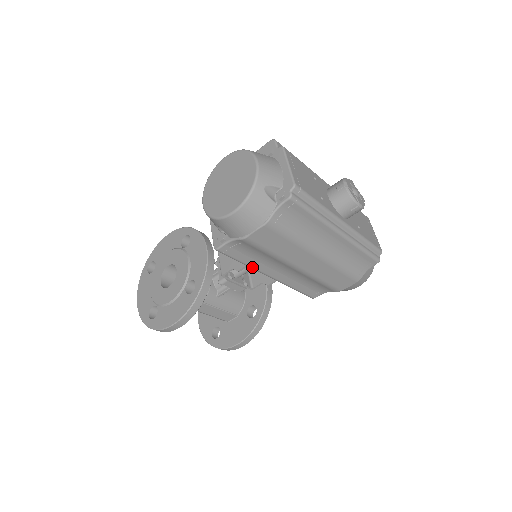
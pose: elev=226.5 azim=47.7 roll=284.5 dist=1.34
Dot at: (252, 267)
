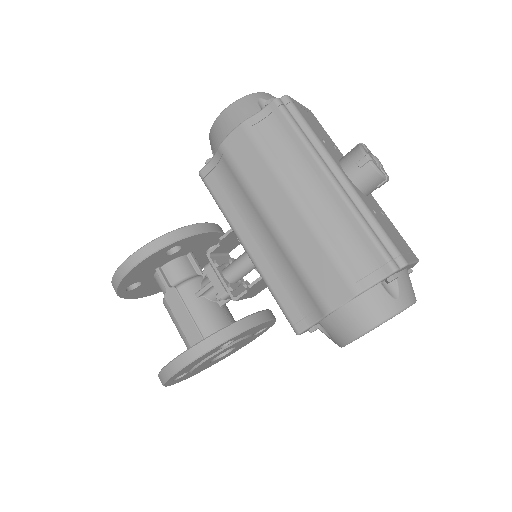
Dot at: (228, 218)
